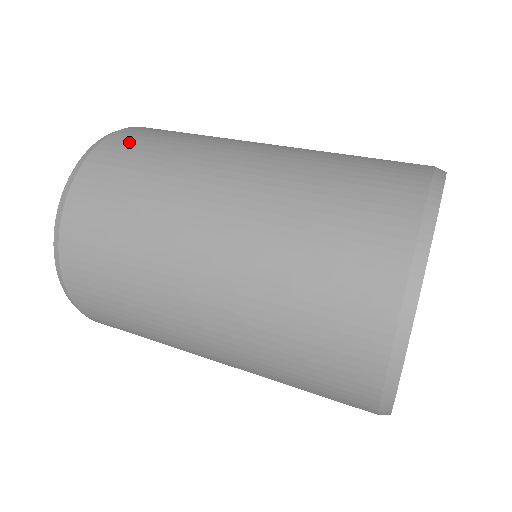
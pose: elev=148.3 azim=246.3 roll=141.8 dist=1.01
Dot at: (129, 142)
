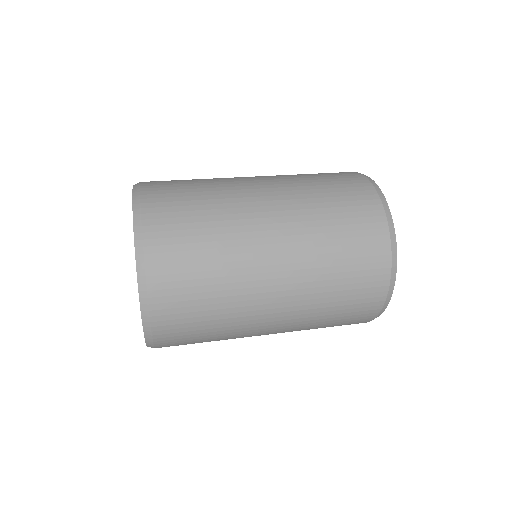
Dot at: (171, 258)
